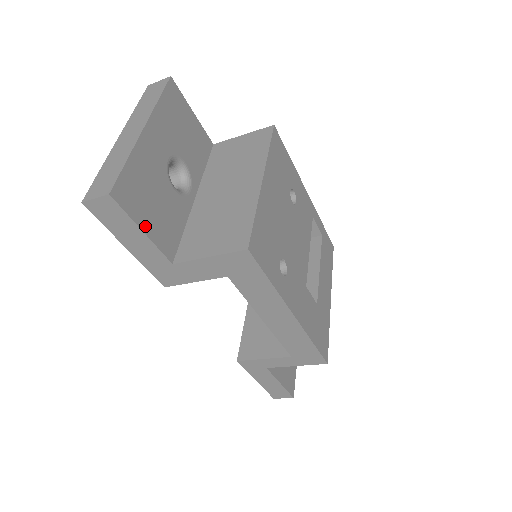
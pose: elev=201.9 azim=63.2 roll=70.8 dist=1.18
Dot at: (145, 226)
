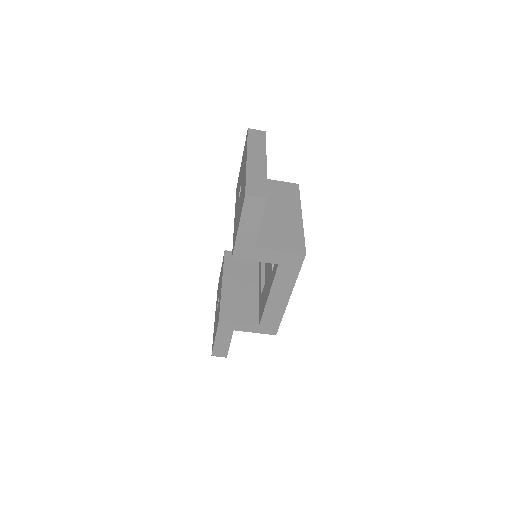
Dot at: (261, 220)
